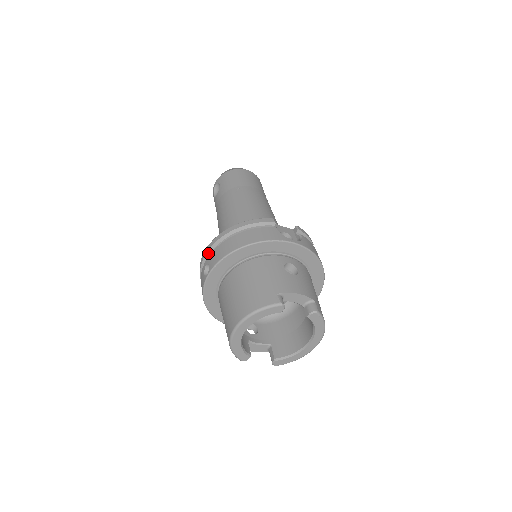
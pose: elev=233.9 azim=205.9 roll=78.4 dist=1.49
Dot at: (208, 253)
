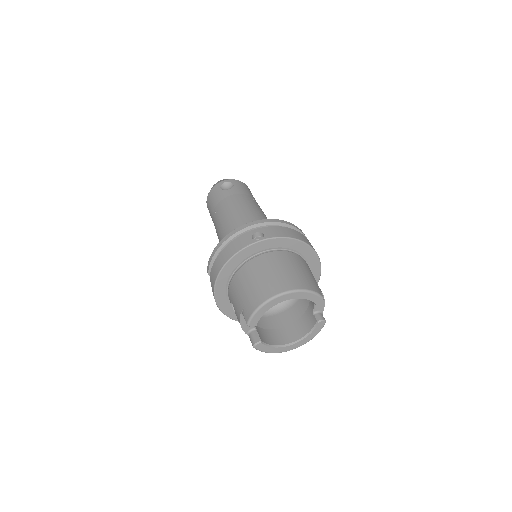
Dot at: (258, 225)
